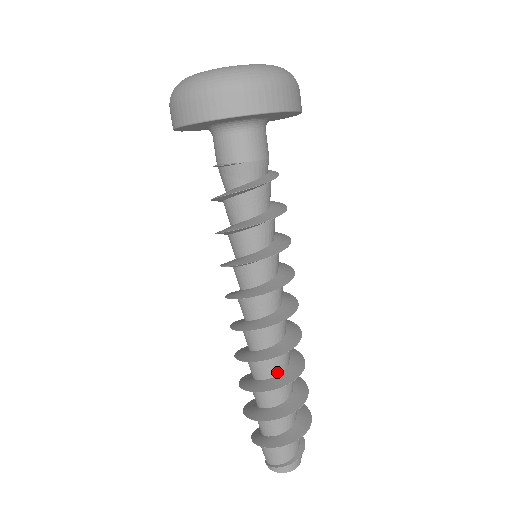
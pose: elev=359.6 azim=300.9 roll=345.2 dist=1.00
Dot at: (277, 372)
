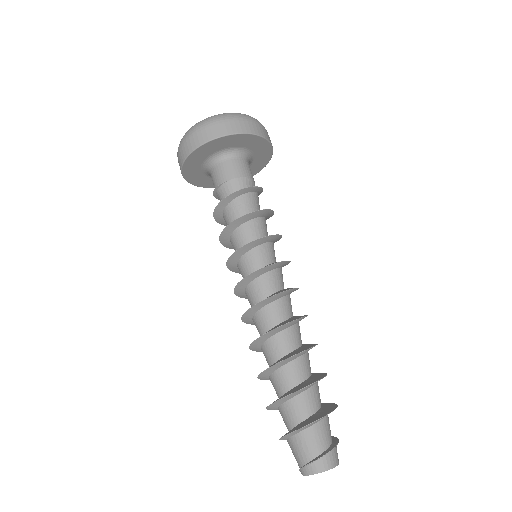
Dot at: (283, 353)
